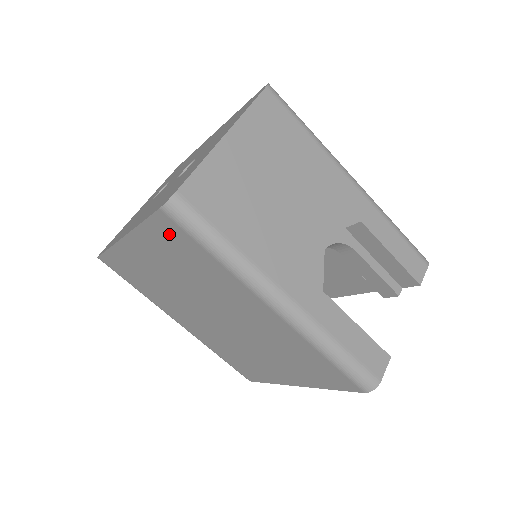
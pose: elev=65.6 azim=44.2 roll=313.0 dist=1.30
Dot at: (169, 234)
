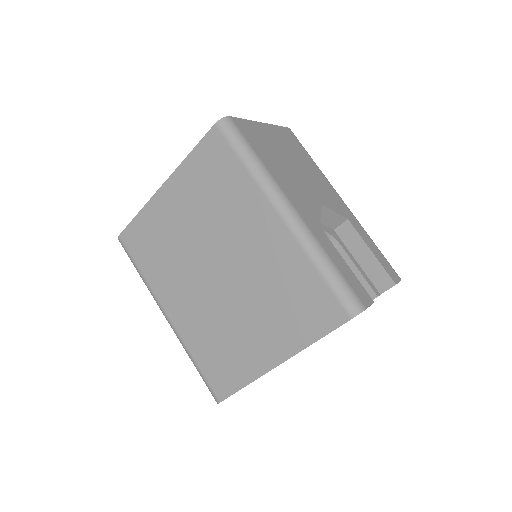
Dot at: (212, 154)
